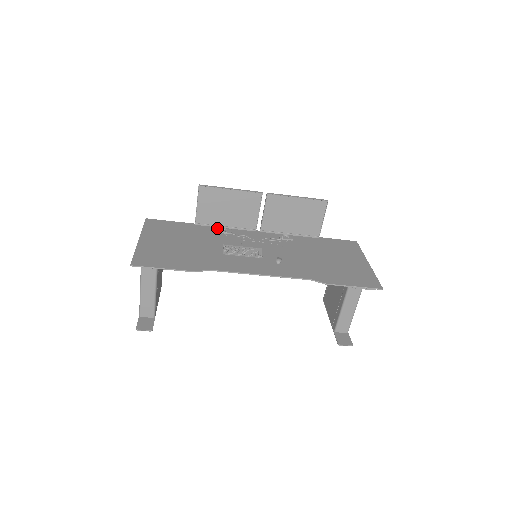
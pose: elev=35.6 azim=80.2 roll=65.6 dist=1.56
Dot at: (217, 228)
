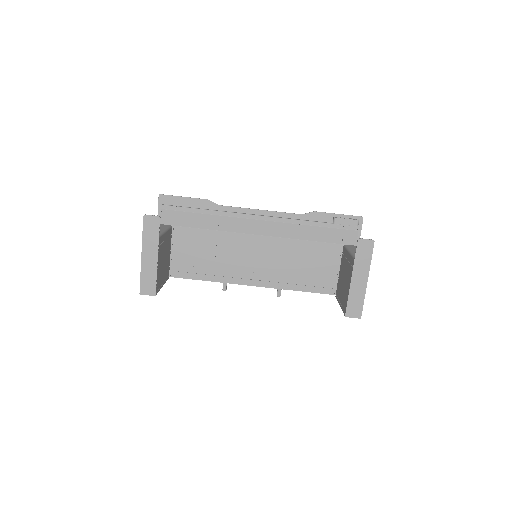
Dot at: occluded
